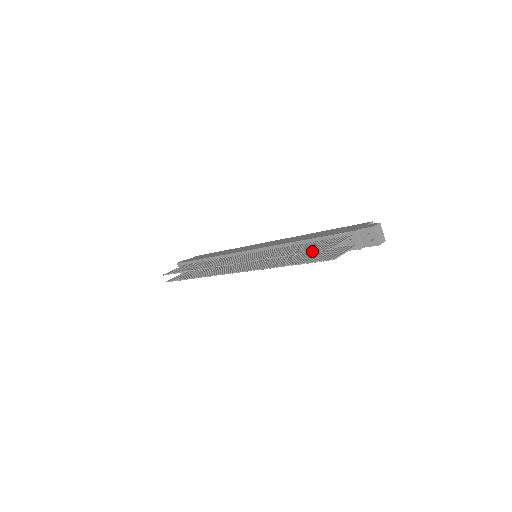
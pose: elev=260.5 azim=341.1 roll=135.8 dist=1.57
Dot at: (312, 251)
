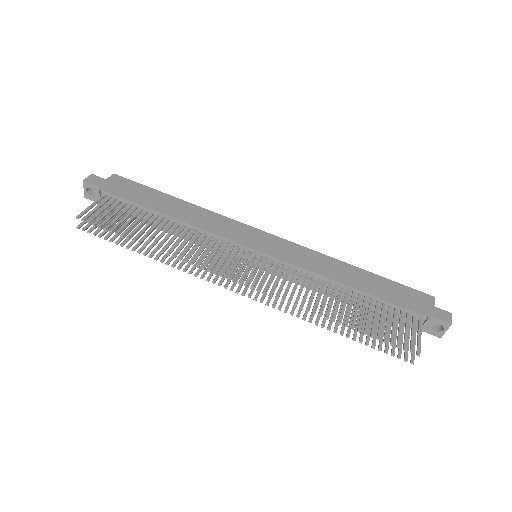
Dot at: occluded
